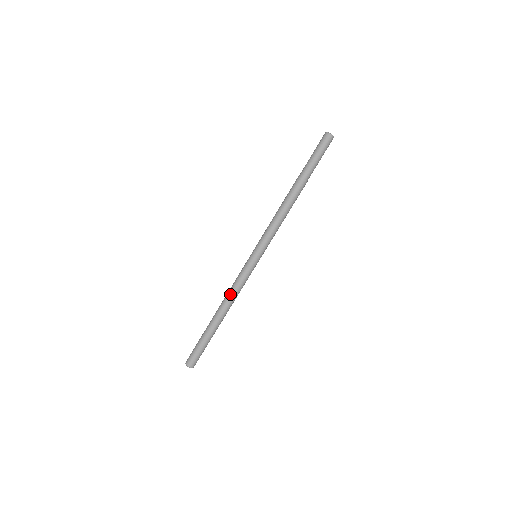
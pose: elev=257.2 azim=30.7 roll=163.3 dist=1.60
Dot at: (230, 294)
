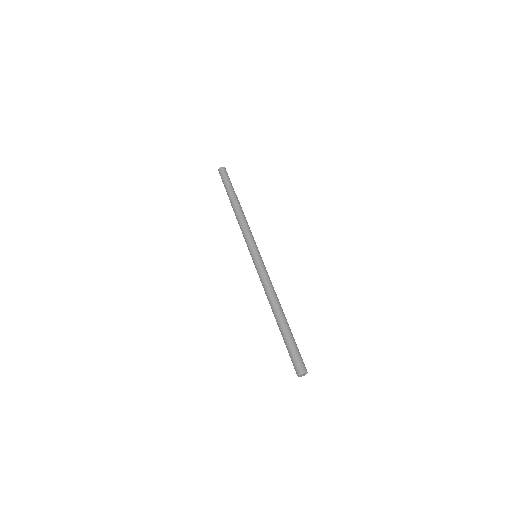
Dot at: (270, 289)
